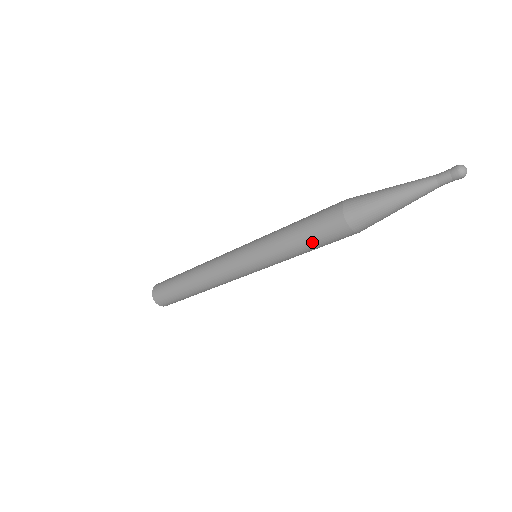
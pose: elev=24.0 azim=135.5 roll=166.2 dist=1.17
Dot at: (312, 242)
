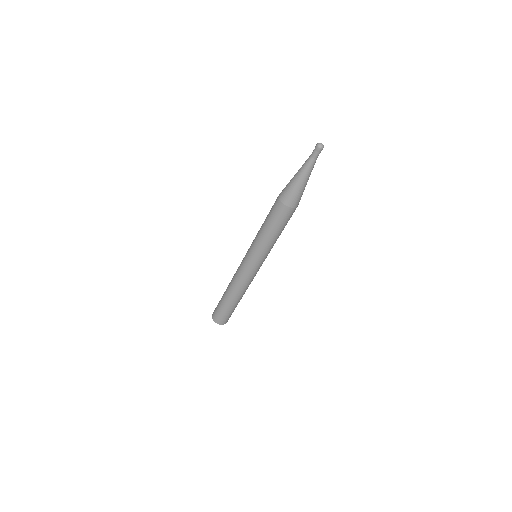
Dot at: (278, 228)
